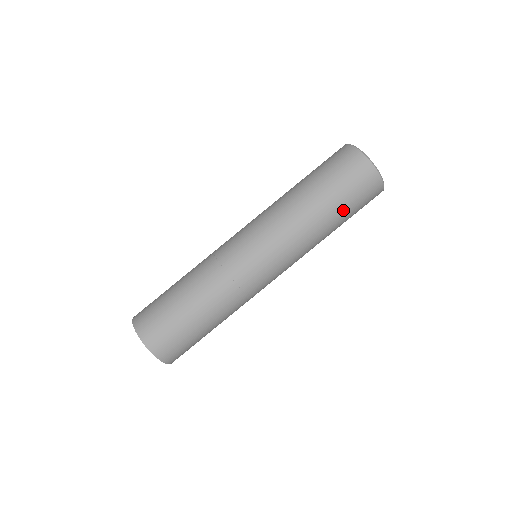
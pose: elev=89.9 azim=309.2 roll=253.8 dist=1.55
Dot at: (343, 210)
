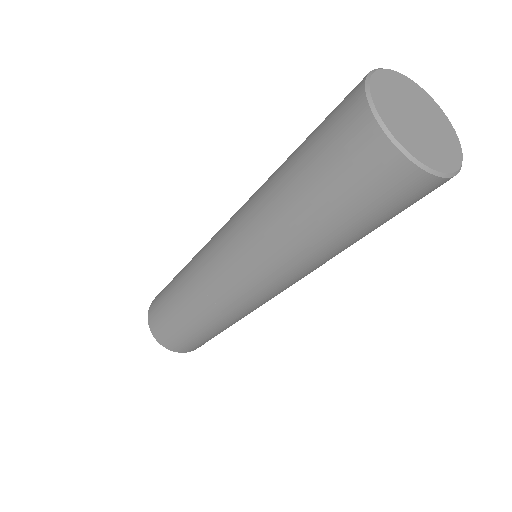
Dot at: occluded
